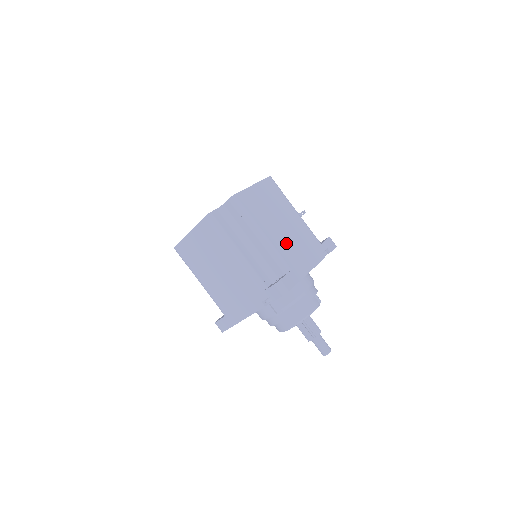
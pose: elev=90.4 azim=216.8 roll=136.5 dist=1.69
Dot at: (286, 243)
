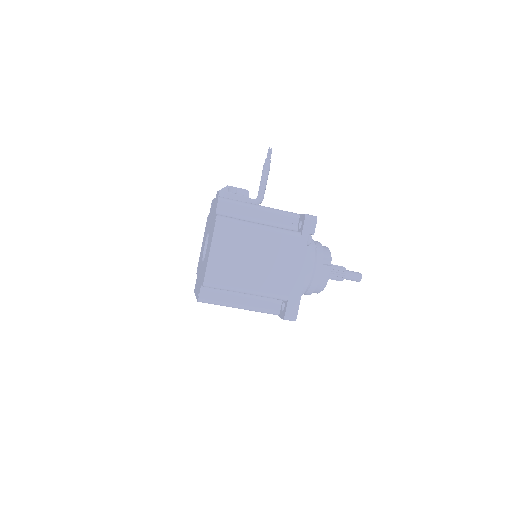
Dot at: (271, 276)
